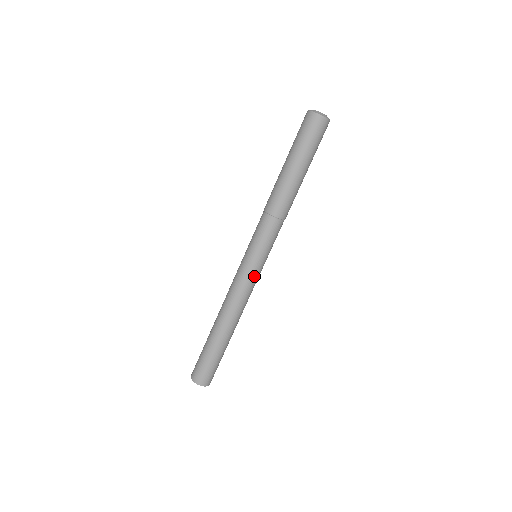
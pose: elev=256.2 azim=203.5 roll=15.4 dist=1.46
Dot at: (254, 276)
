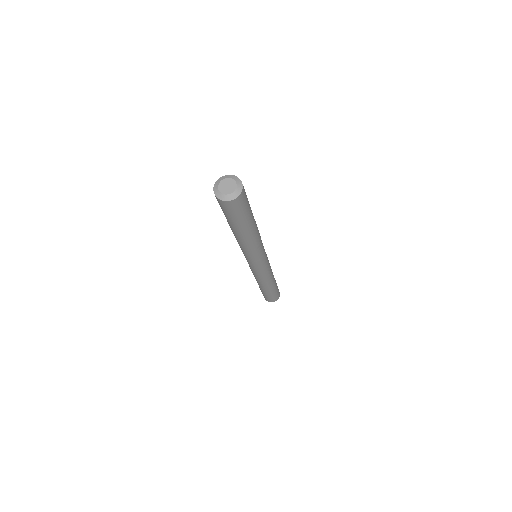
Dot at: (261, 270)
